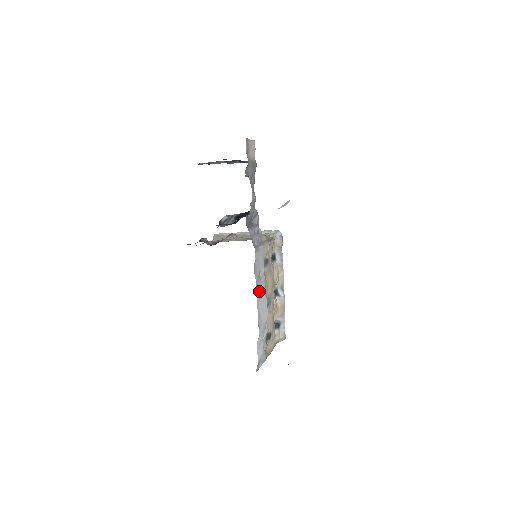
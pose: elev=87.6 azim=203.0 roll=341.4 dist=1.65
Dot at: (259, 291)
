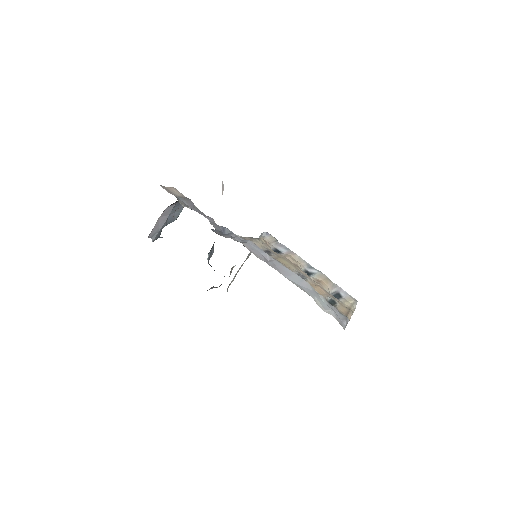
Dot at: (277, 269)
